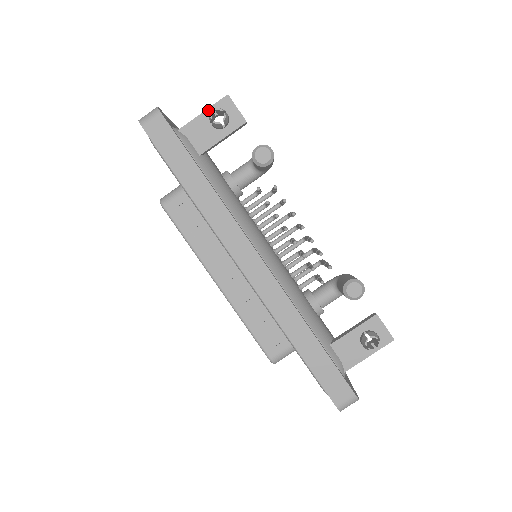
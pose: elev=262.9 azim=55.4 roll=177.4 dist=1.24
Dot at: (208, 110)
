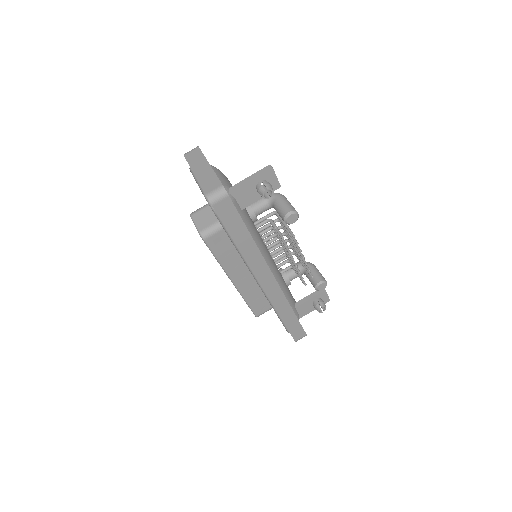
Dot at: (255, 179)
